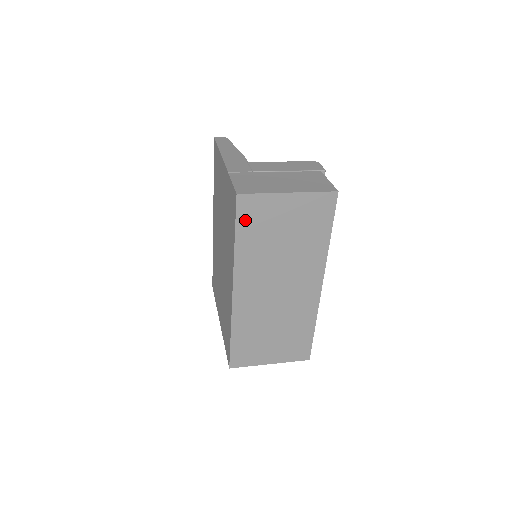
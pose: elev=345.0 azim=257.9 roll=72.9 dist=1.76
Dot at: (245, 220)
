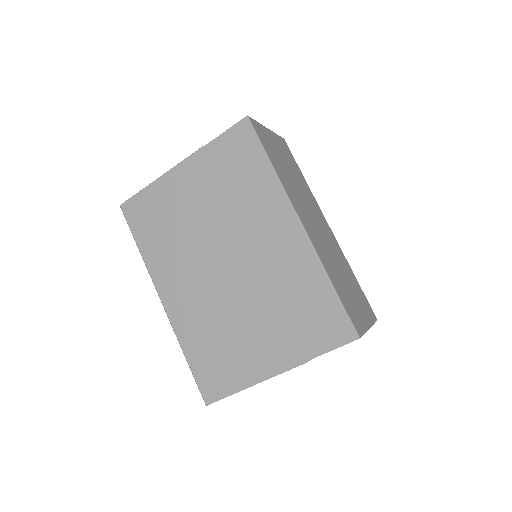
Dot at: (264, 143)
